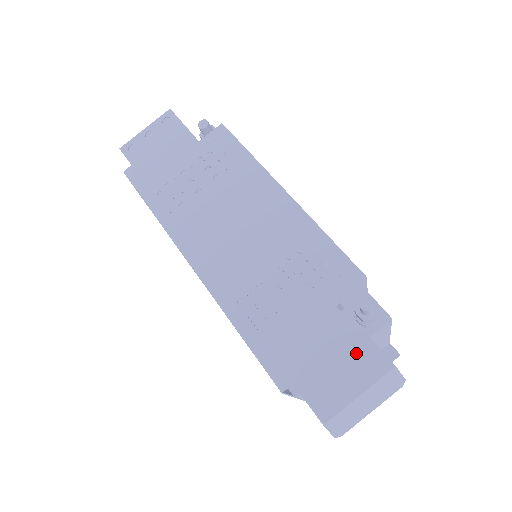
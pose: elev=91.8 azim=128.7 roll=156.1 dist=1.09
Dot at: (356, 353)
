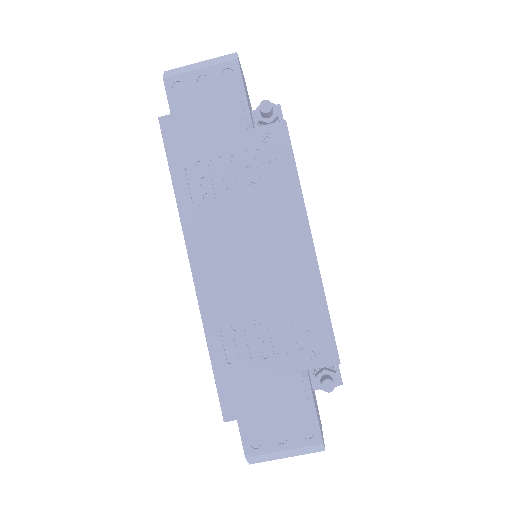
Dot at: (298, 418)
